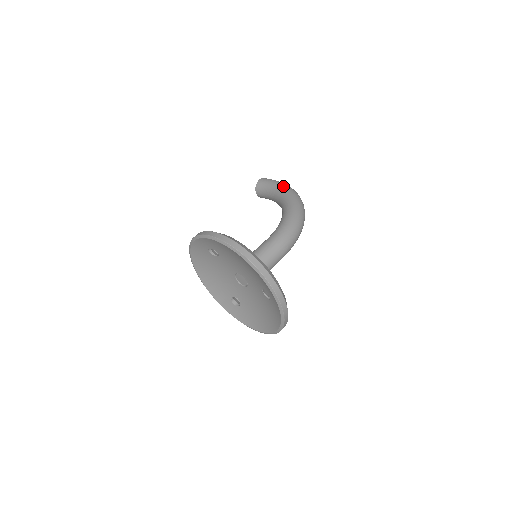
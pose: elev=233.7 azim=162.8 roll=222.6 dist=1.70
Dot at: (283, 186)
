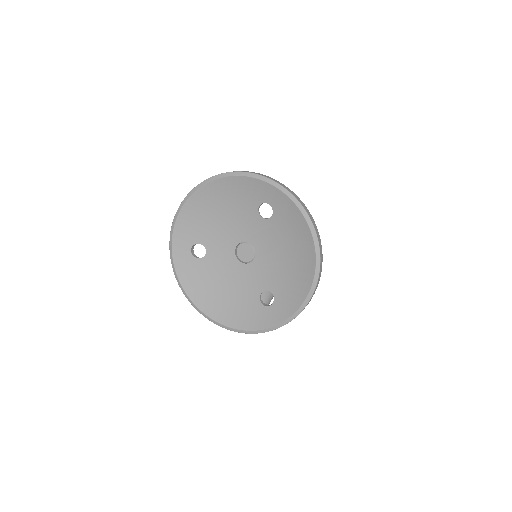
Dot at: occluded
